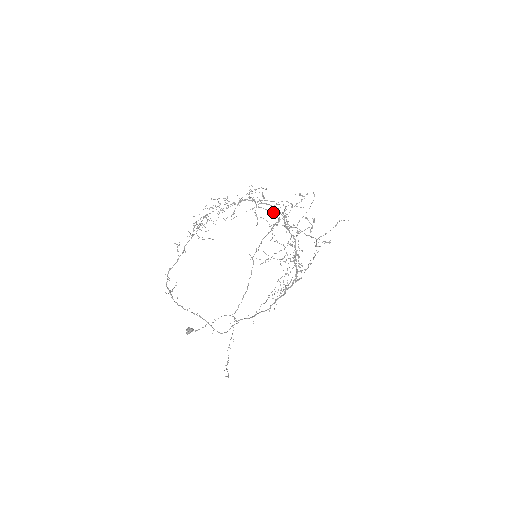
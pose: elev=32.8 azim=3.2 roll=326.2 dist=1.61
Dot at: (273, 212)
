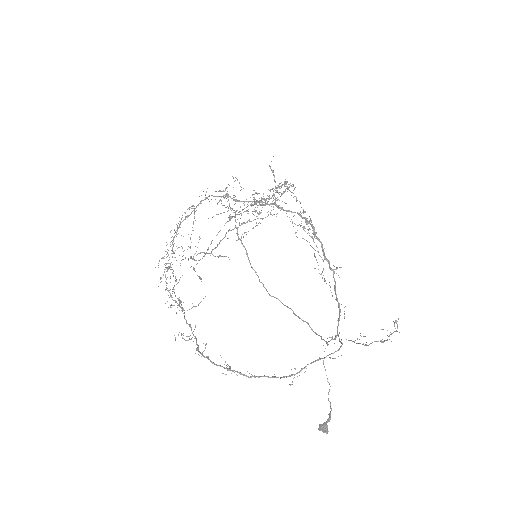
Dot at: (211, 199)
